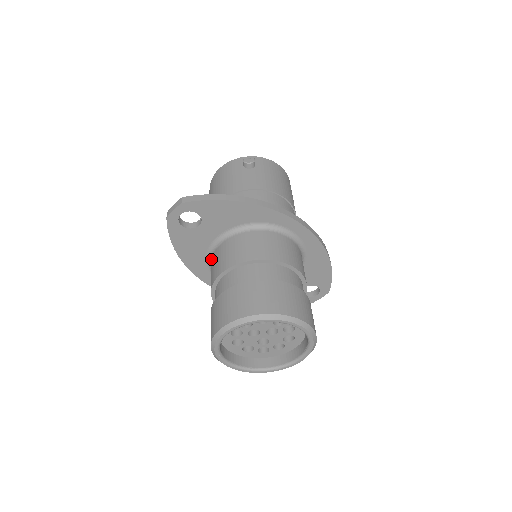
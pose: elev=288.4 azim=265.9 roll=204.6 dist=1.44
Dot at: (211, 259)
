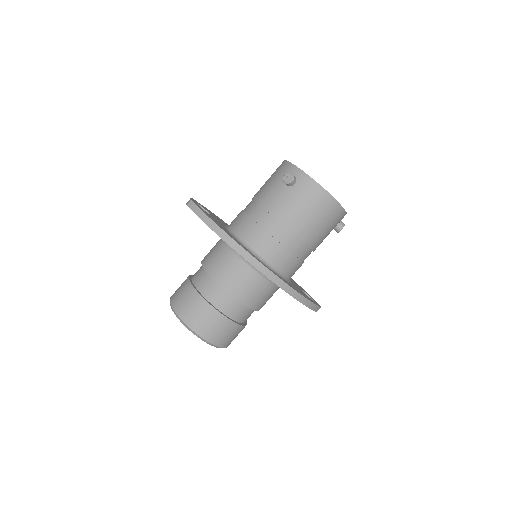
Dot at: occluded
